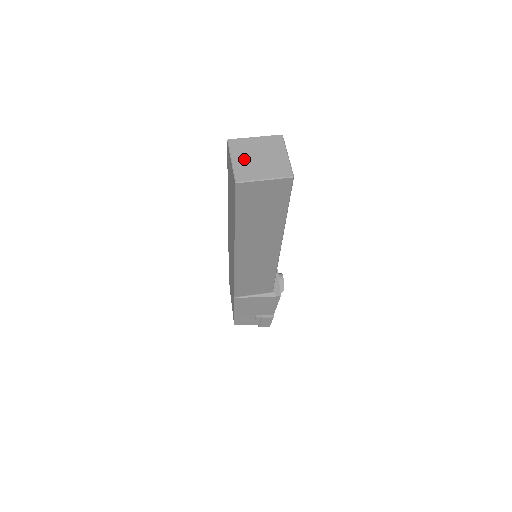
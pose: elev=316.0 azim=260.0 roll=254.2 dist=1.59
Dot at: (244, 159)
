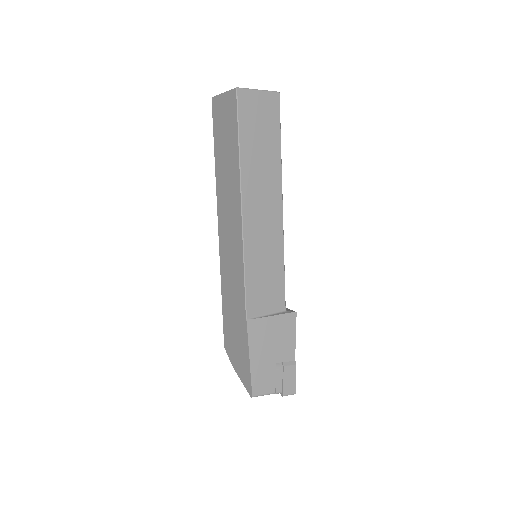
Dot at: occluded
